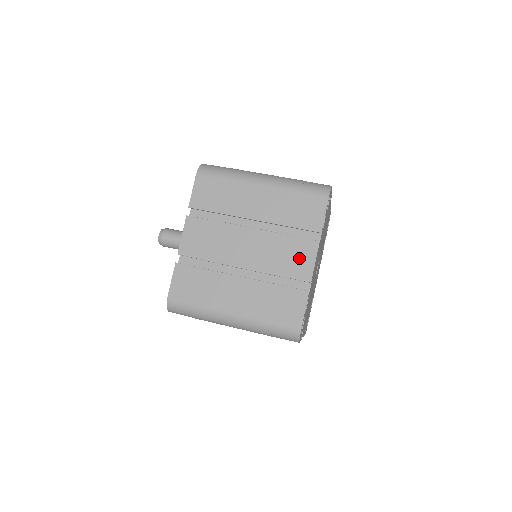
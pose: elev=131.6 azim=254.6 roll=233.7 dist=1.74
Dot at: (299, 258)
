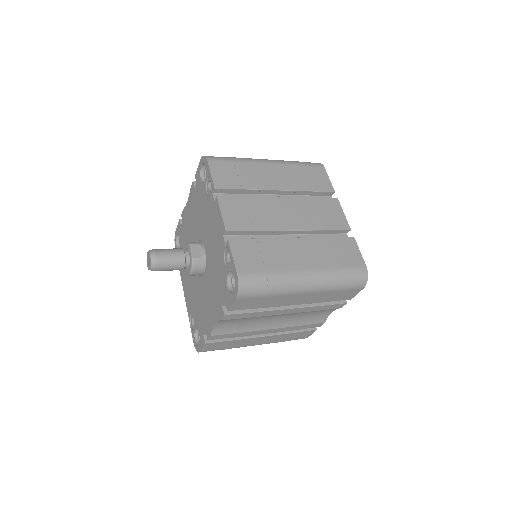
Dot at: (331, 213)
